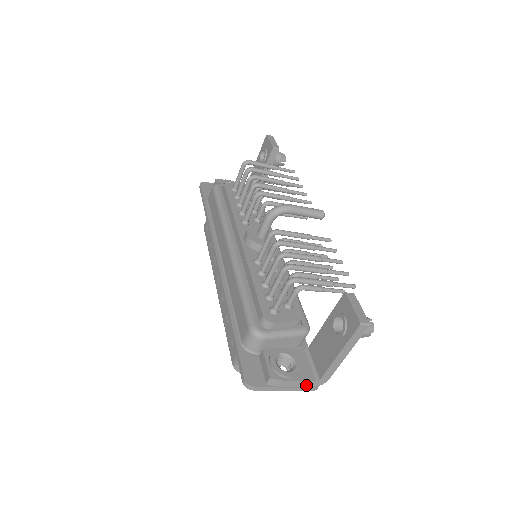
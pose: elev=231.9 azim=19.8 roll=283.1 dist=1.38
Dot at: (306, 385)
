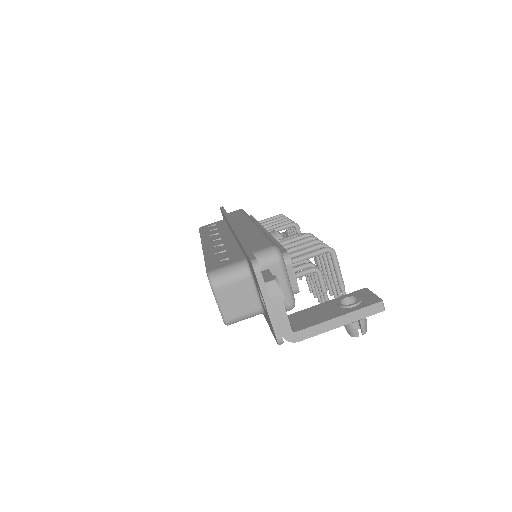
Dot at: (282, 325)
